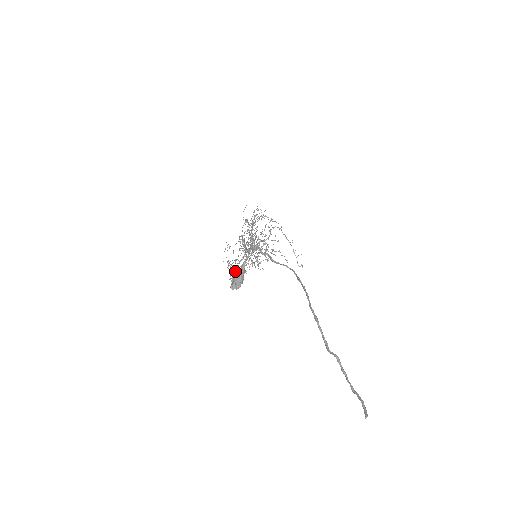
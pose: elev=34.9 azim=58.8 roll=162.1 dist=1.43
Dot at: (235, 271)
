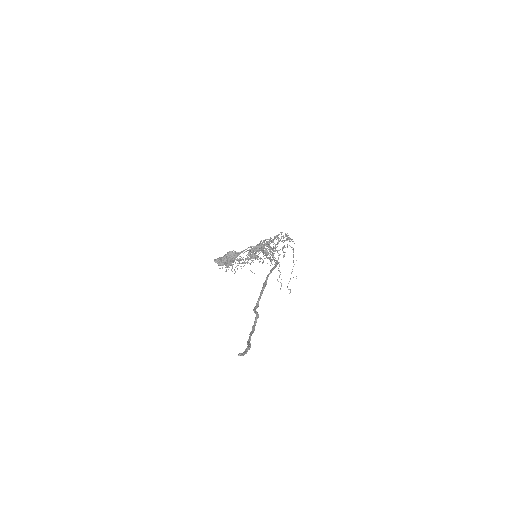
Dot at: occluded
